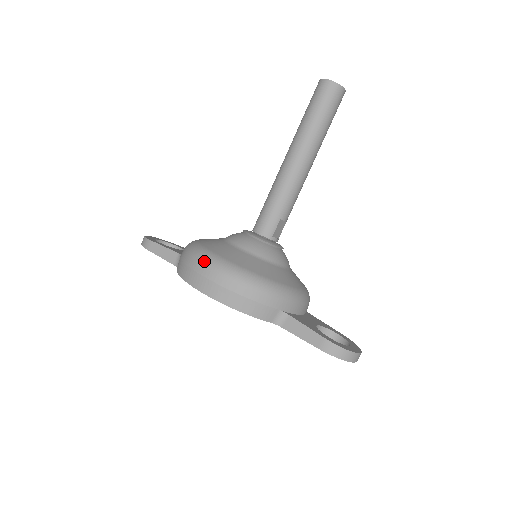
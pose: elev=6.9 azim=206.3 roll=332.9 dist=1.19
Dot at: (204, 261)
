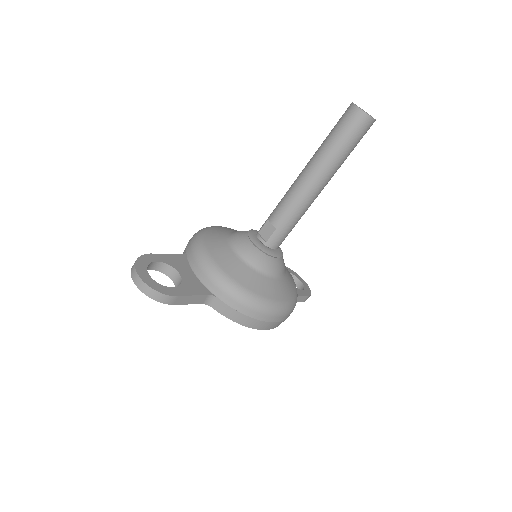
Dot at: (274, 313)
